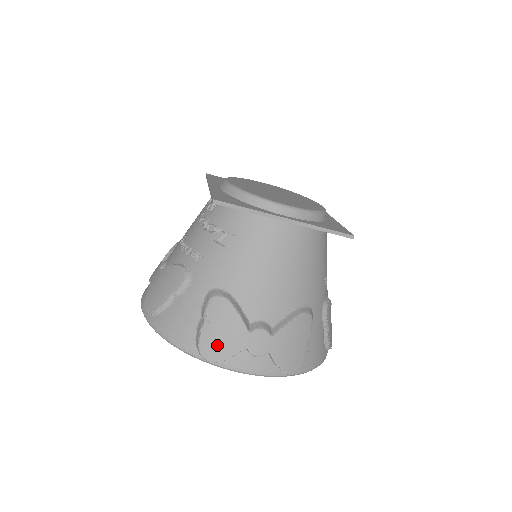
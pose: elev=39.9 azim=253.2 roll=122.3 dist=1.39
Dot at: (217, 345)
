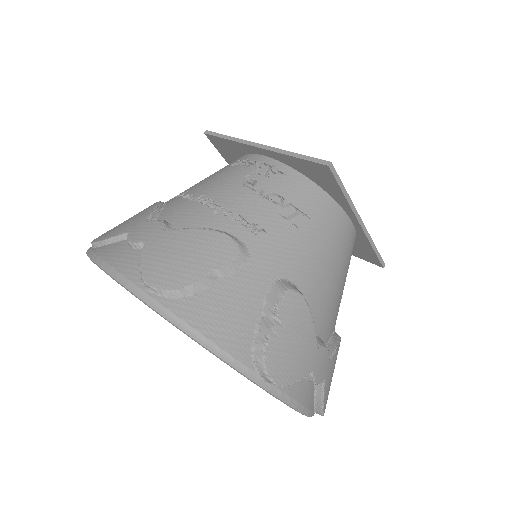
Dot at: (287, 360)
